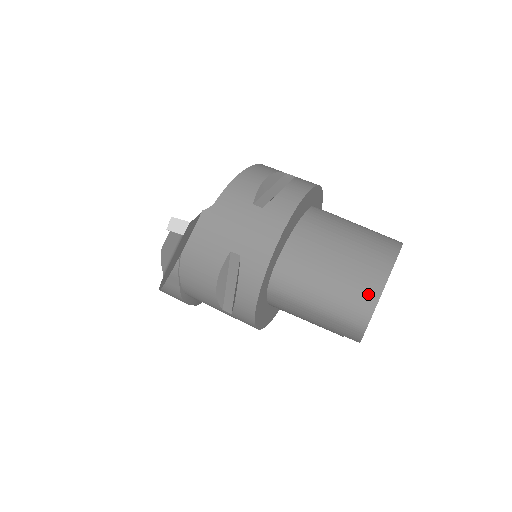
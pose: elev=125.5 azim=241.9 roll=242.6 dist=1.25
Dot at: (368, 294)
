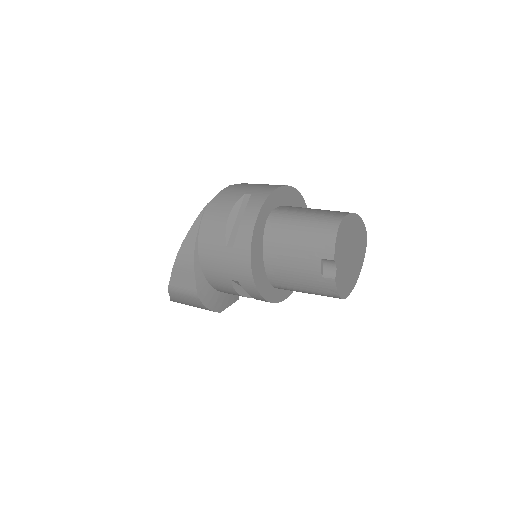
Dot at: (339, 214)
